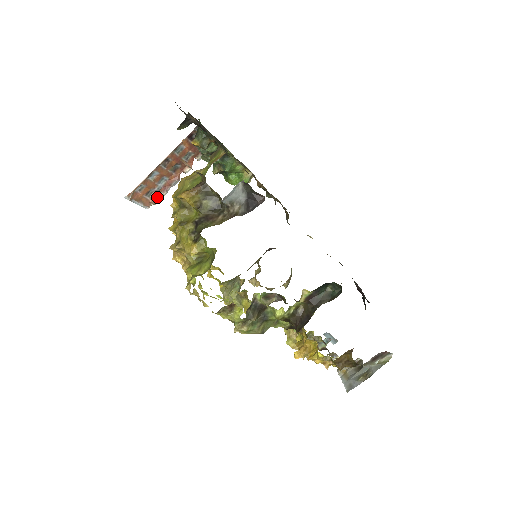
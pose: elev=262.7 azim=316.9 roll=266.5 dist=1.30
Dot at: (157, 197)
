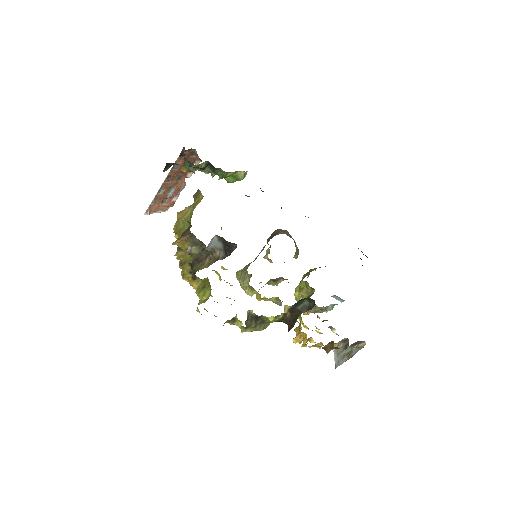
Dot at: (172, 201)
